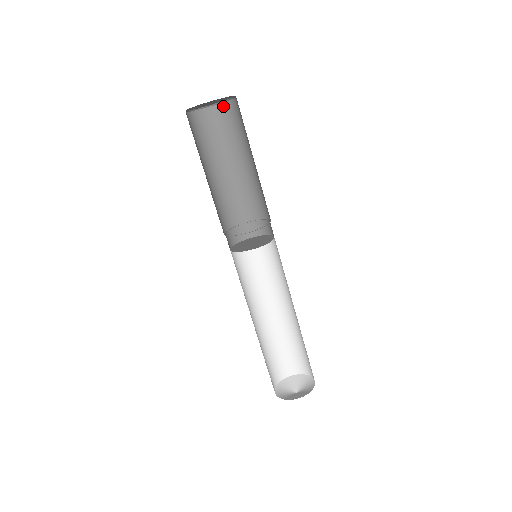
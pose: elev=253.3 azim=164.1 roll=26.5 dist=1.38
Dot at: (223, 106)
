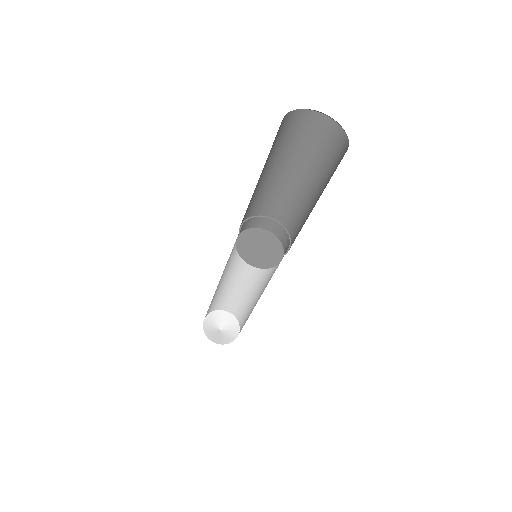
Dot at: (306, 113)
